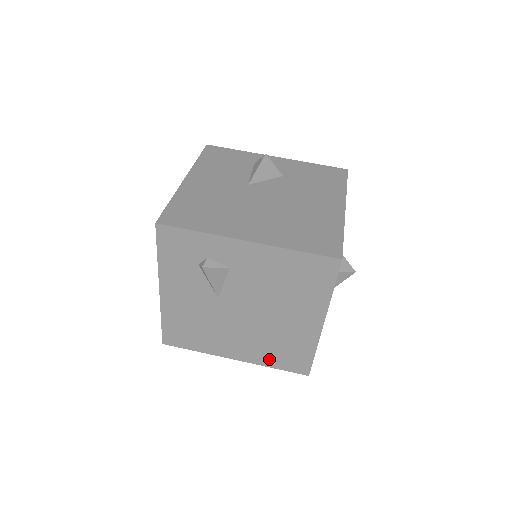
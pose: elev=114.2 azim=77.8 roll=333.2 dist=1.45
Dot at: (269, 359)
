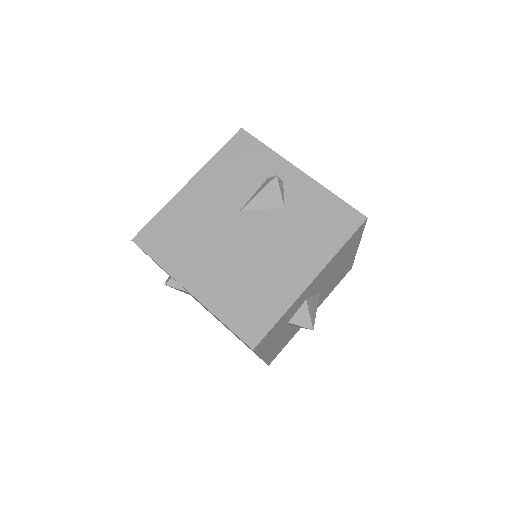
Dot at: occluded
